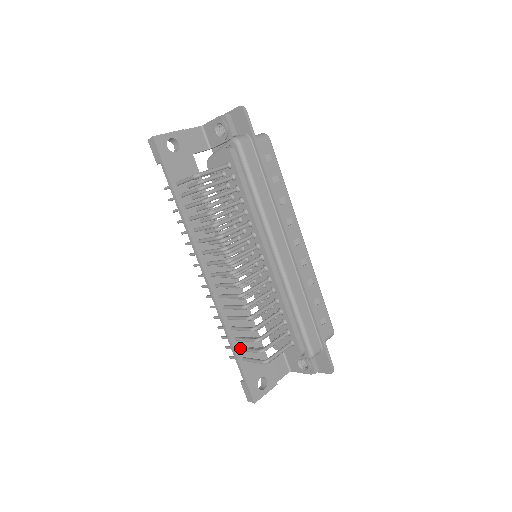
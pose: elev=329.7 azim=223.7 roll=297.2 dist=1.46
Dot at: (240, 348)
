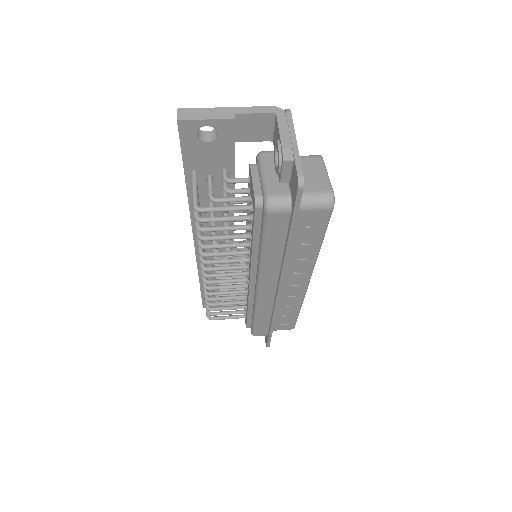
Dot at: occluded
